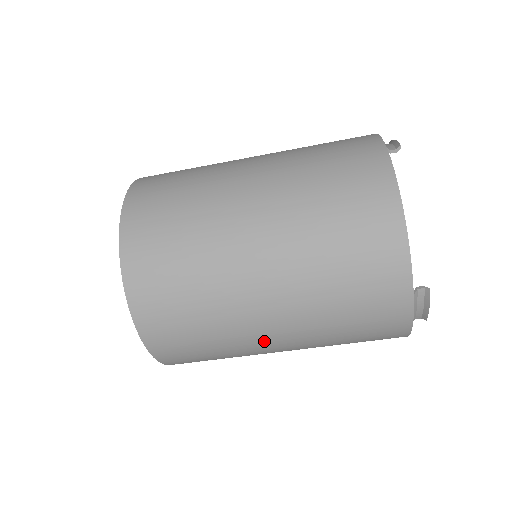
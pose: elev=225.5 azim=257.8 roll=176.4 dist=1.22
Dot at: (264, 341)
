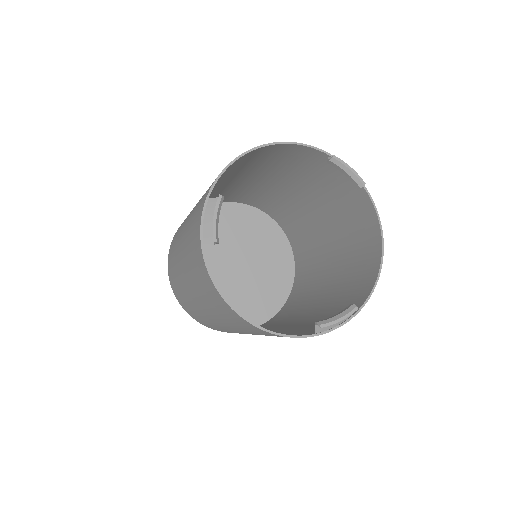
Dot at: occluded
